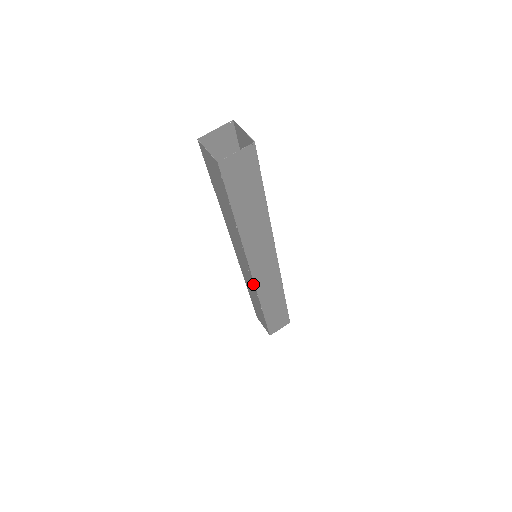
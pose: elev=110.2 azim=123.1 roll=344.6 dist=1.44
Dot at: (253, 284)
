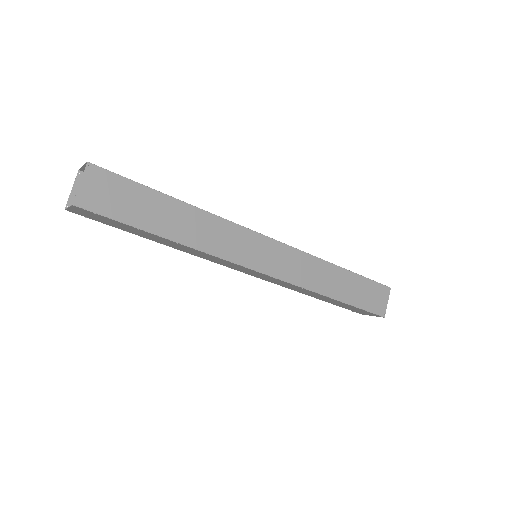
Dot at: (282, 282)
